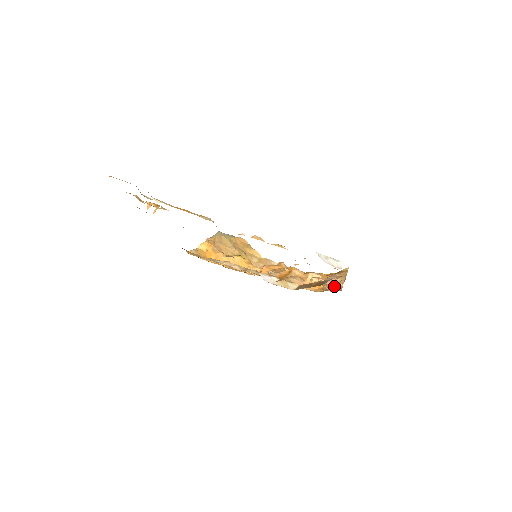
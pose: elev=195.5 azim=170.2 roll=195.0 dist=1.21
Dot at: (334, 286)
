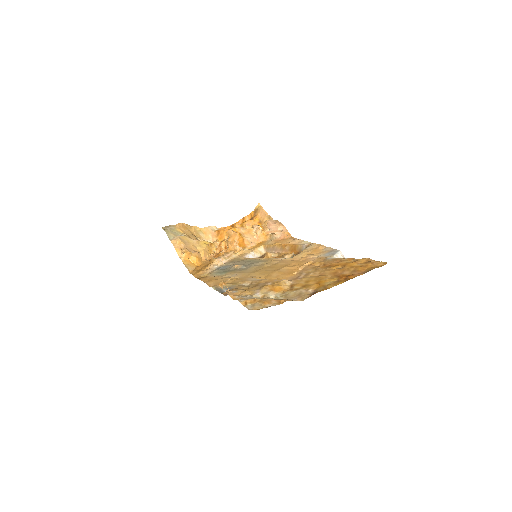
Dot at: occluded
